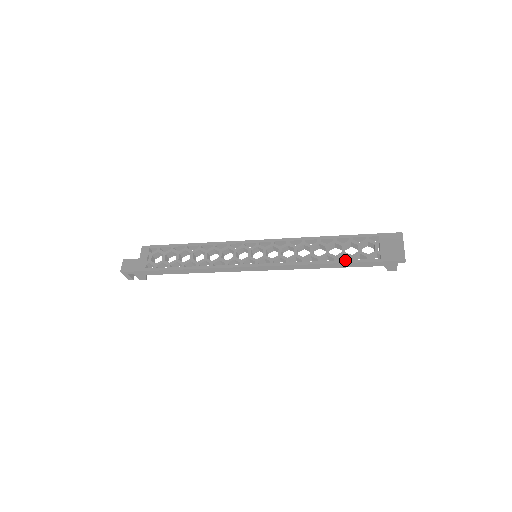
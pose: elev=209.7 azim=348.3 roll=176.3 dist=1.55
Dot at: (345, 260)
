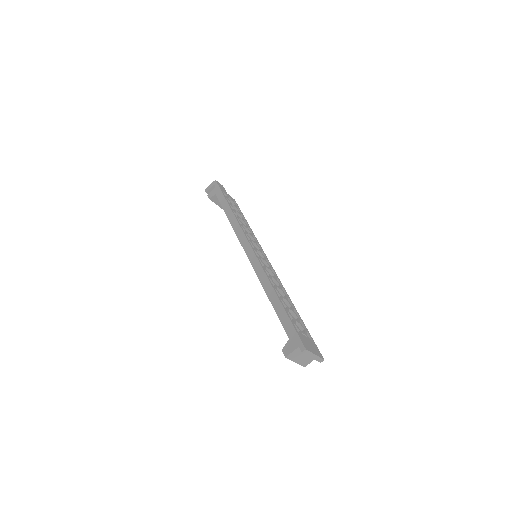
Dot at: occluded
